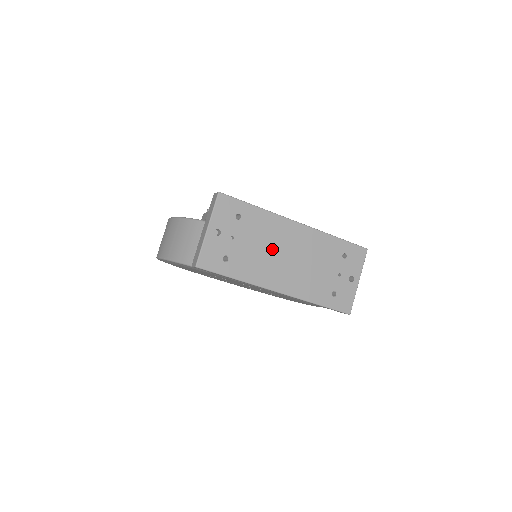
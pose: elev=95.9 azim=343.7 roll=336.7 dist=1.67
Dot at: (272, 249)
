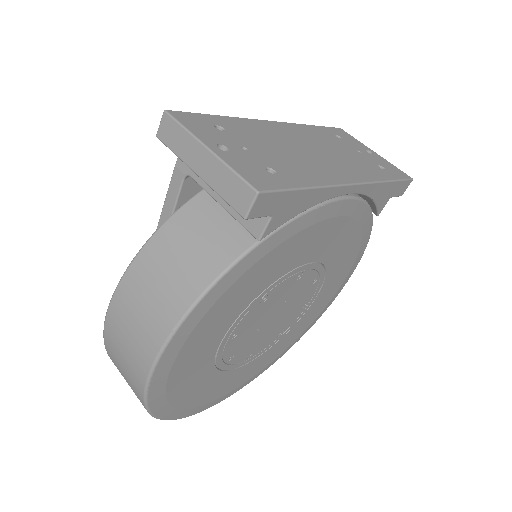
Dot at: (290, 148)
